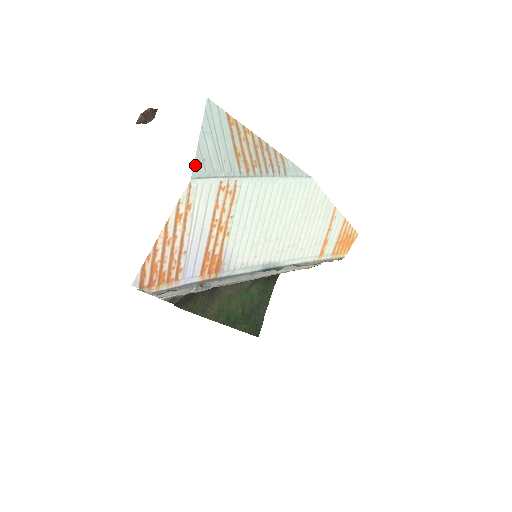
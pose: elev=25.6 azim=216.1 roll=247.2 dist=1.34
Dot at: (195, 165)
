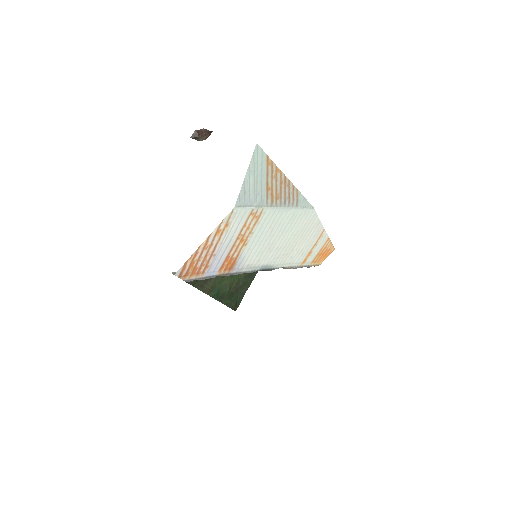
Dot at: (239, 196)
